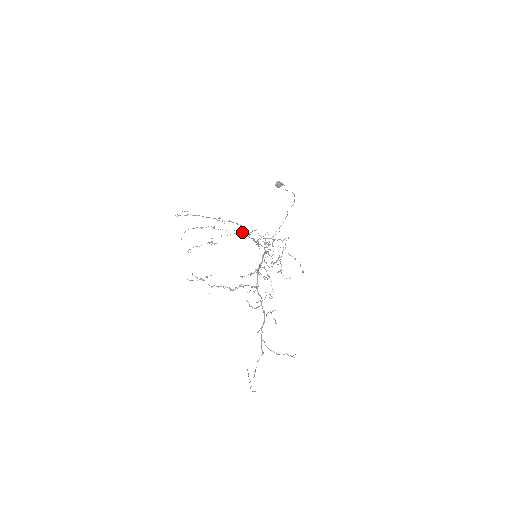
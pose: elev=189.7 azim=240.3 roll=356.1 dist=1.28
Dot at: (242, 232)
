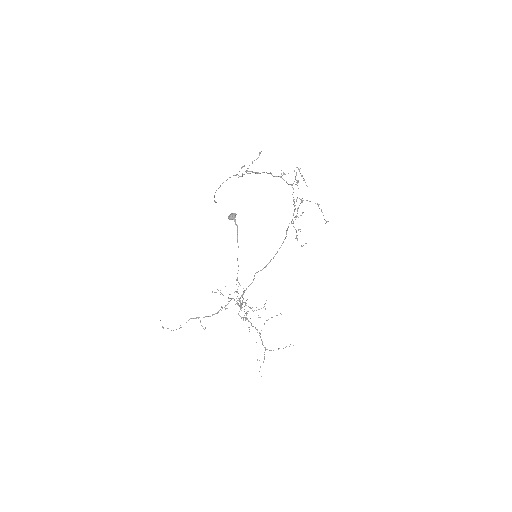
Dot at: occluded
